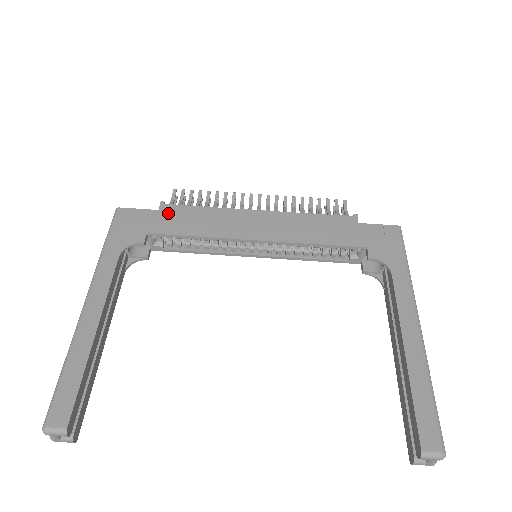
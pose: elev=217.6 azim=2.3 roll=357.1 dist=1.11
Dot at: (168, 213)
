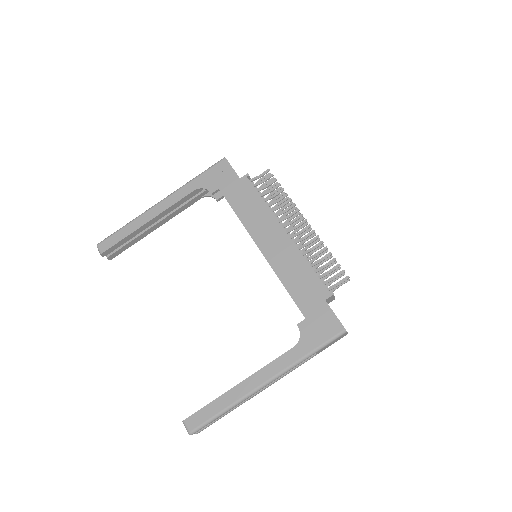
Dot at: (242, 185)
